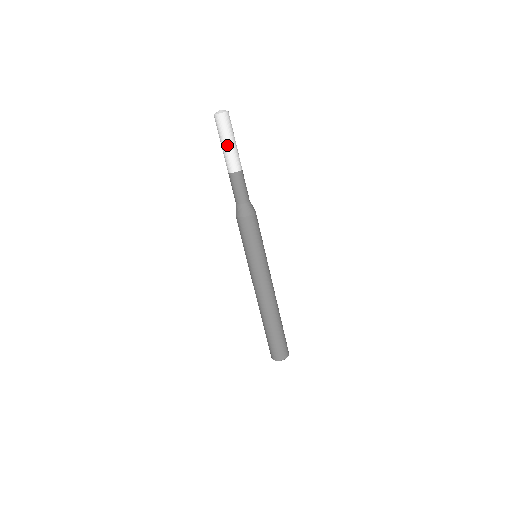
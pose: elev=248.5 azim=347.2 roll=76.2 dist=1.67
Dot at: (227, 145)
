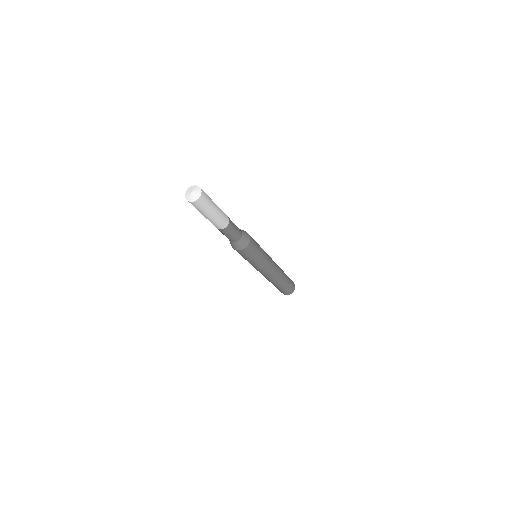
Dot at: (210, 217)
